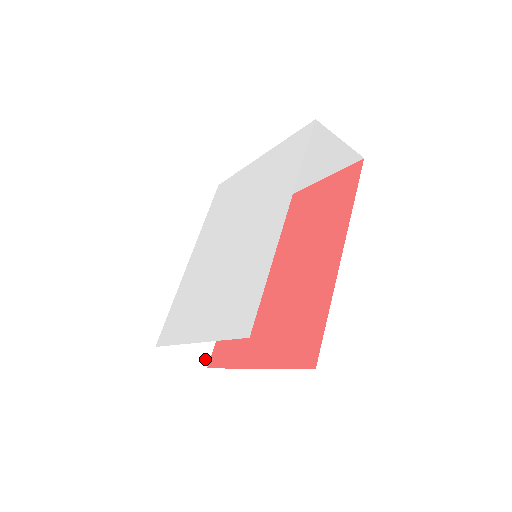
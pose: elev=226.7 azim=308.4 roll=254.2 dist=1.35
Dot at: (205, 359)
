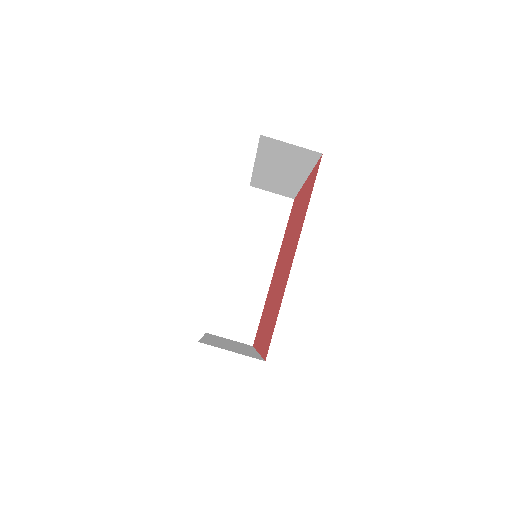
Dot at: (250, 339)
